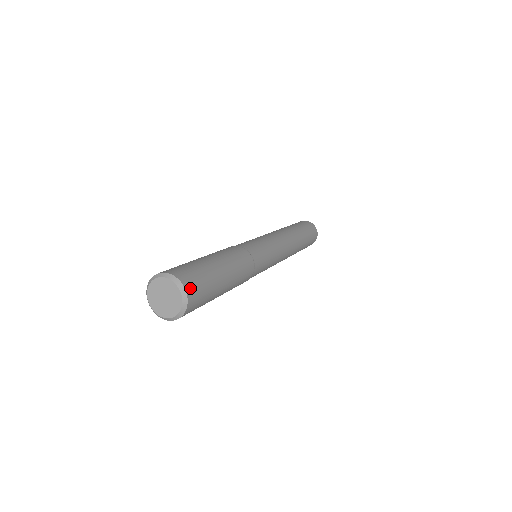
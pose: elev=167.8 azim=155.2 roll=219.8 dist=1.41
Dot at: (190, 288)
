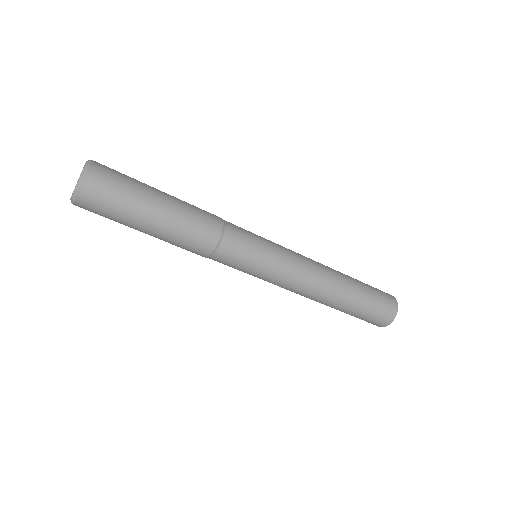
Dot at: occluded
